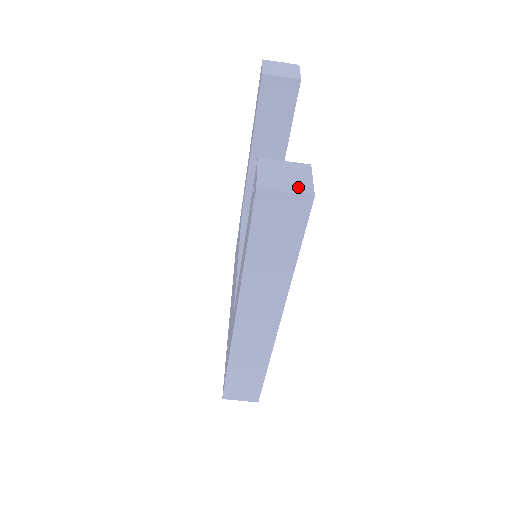
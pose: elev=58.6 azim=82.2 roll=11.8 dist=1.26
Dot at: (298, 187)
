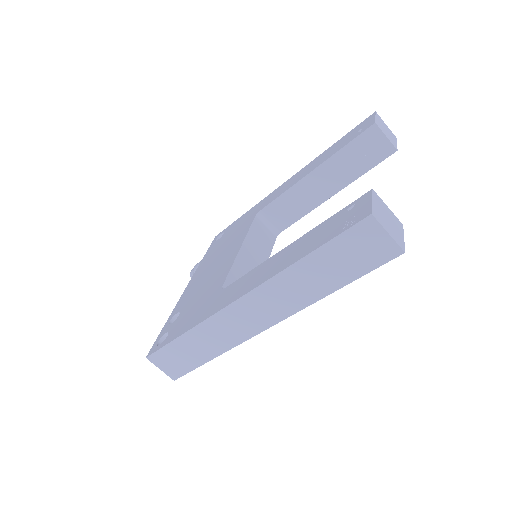
Dot at: (396, 236)
